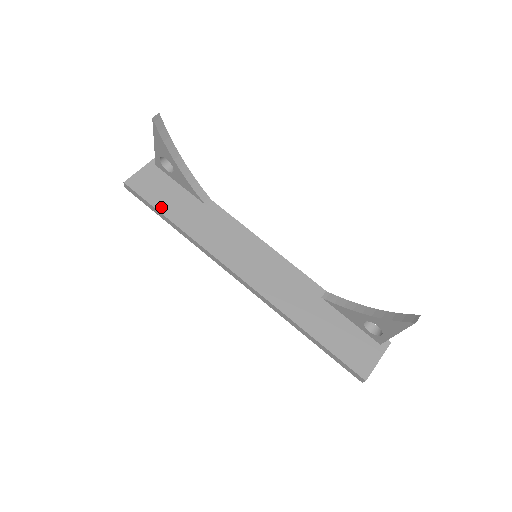
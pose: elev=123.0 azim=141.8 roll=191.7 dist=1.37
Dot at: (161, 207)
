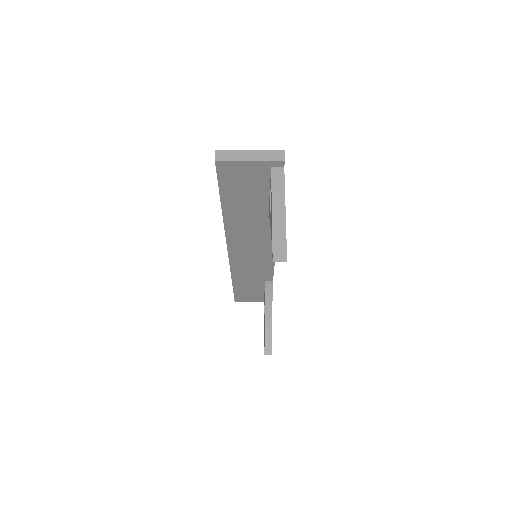
Dot at: (227, 198)
